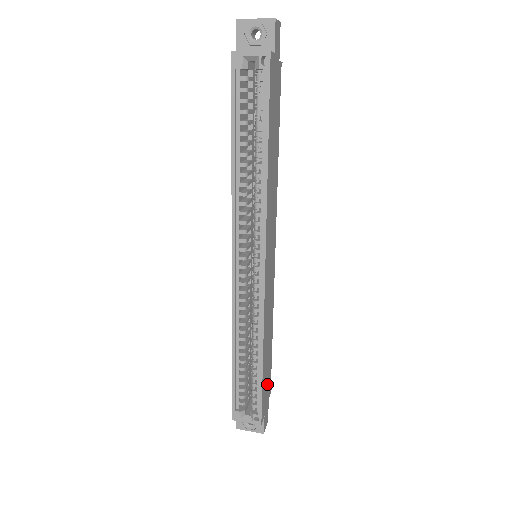
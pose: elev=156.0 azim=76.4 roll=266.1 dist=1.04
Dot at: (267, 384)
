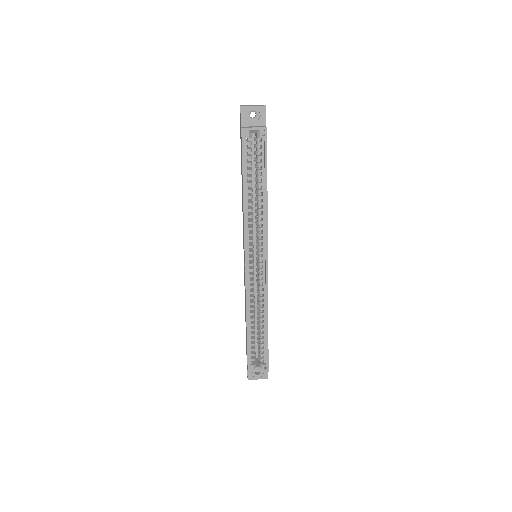
Dot at: occluded
